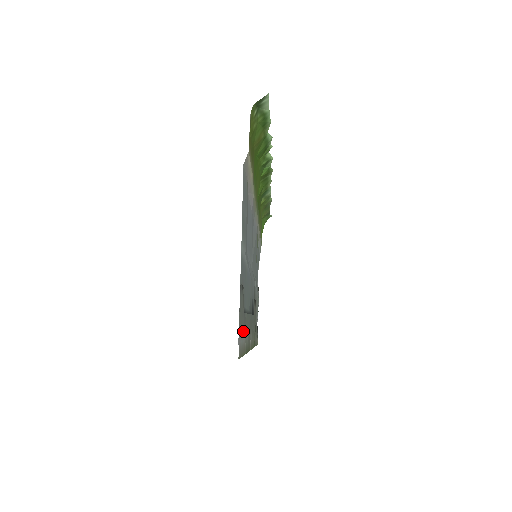
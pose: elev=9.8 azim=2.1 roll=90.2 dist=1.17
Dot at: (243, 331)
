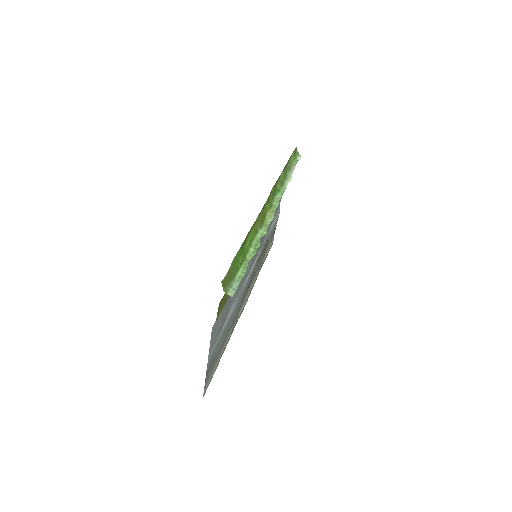
Dot at: (215, 364)
